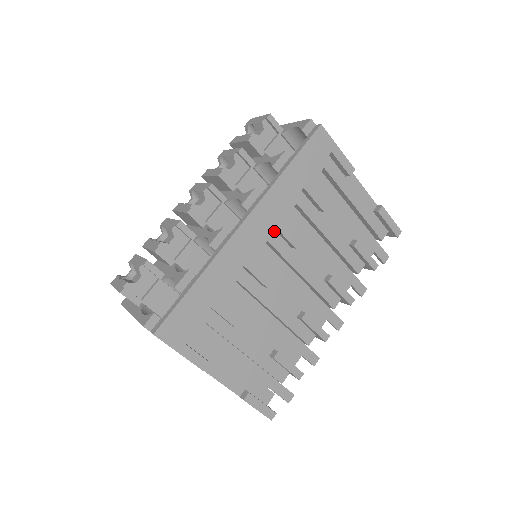
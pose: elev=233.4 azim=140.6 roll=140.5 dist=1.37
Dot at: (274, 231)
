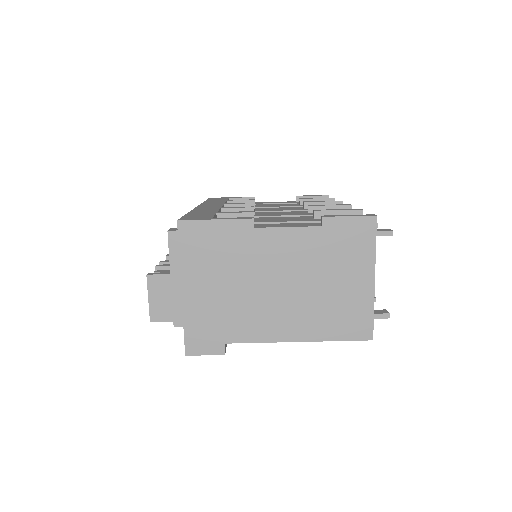
Dot at: occluded
